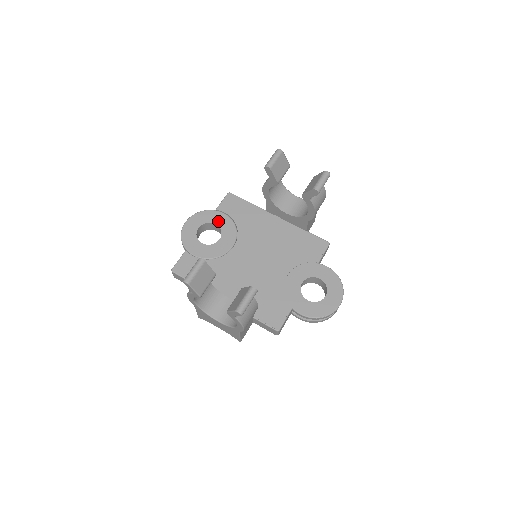
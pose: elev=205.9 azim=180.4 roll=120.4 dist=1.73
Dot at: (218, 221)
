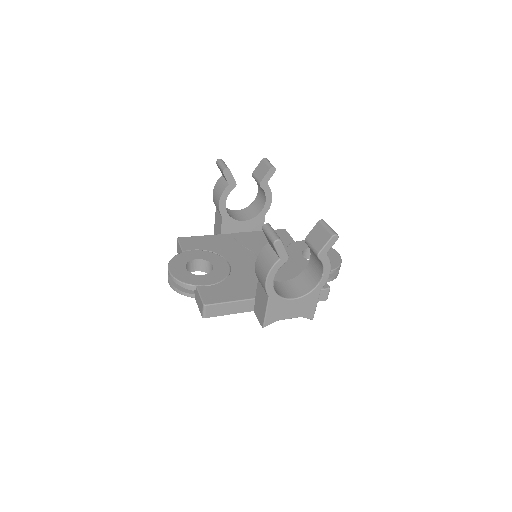
Dot at: (195, 256)
